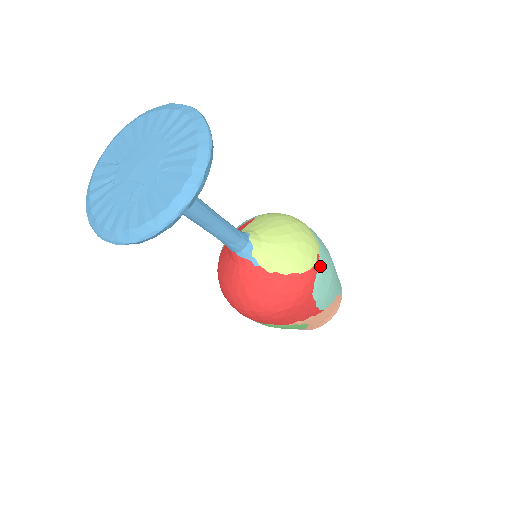
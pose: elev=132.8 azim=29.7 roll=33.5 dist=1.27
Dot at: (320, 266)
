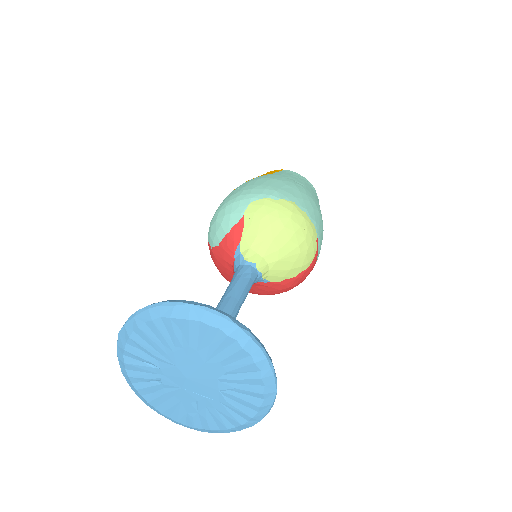
Dot at: (319, 246)
